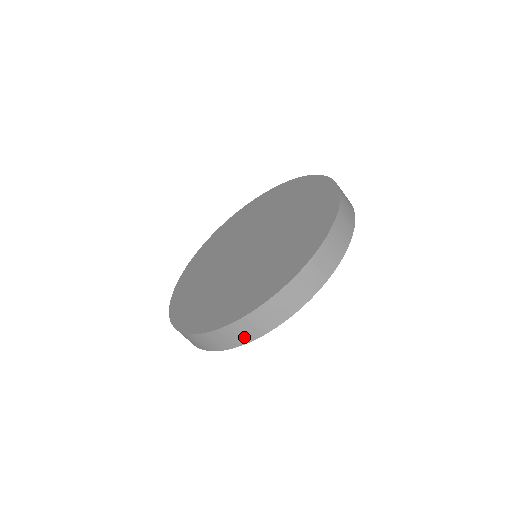
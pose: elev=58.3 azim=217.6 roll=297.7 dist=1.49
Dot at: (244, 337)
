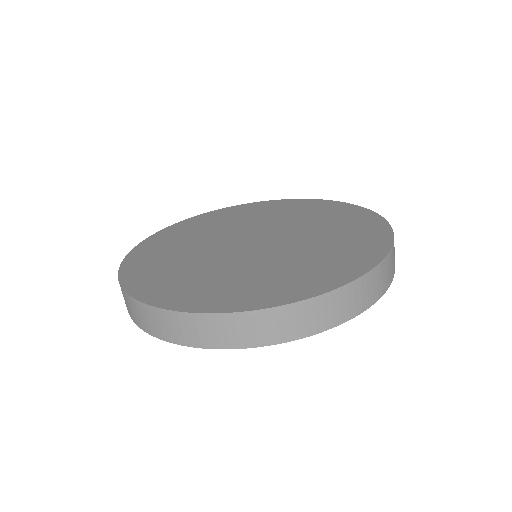
Dot at: (188, 337)
